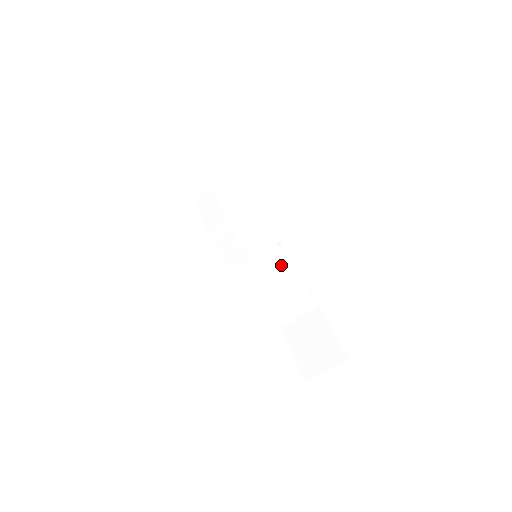
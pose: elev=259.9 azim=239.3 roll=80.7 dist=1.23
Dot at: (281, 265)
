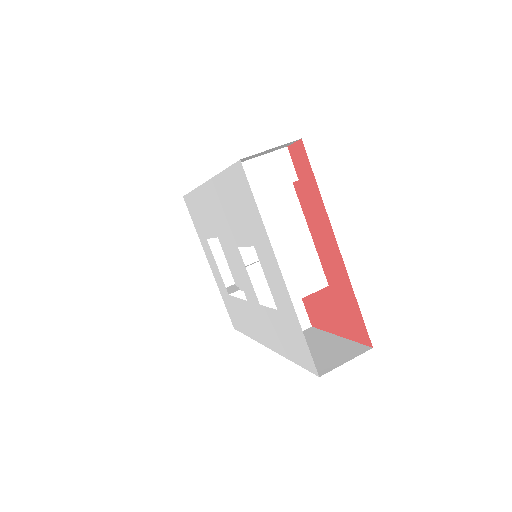
Dot at: (290, 202)
